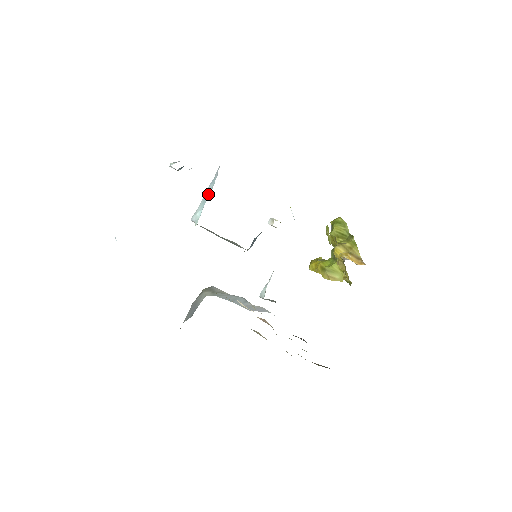
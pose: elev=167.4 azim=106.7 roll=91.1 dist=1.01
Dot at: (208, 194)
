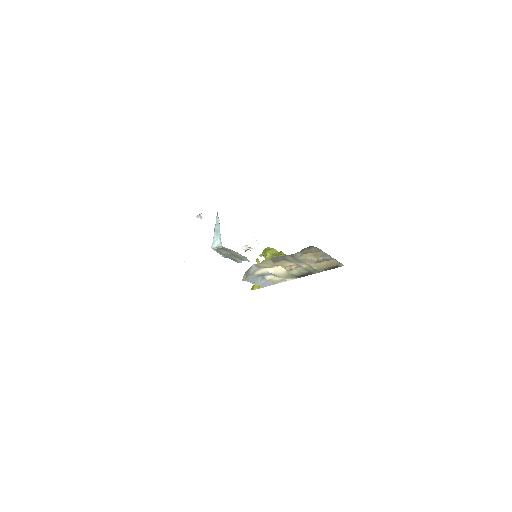
Dot at: (218, 230)
